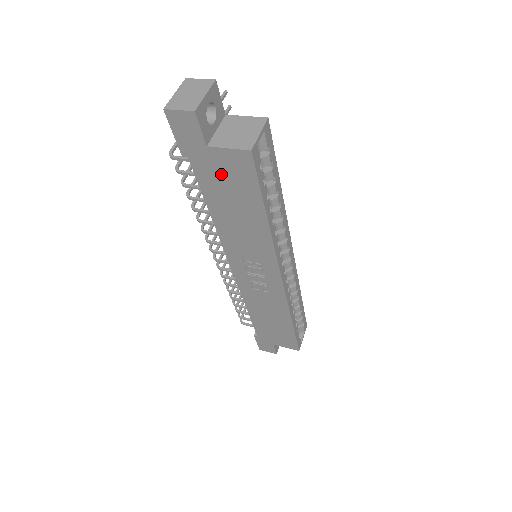
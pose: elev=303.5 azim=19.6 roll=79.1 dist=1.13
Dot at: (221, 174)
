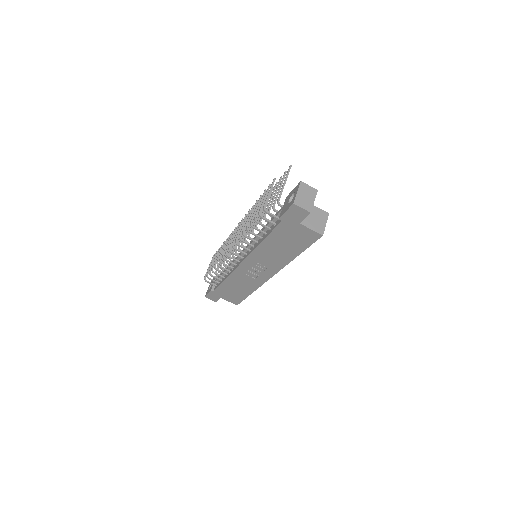
Dot at: (293, 234)
